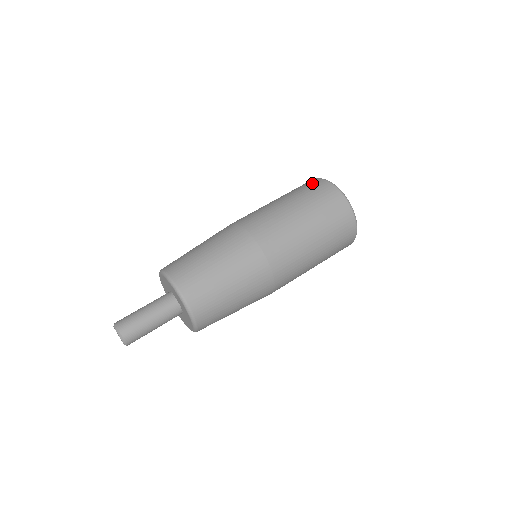
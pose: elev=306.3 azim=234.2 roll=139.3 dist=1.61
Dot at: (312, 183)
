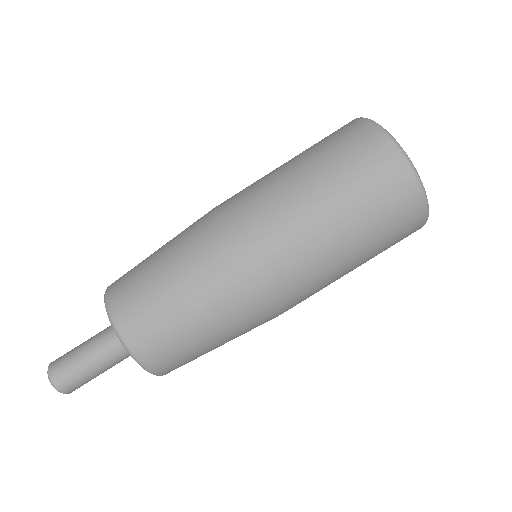
Dot at: (403, 201)
